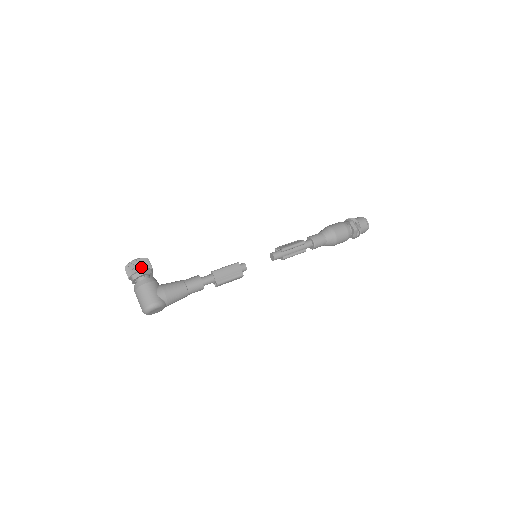
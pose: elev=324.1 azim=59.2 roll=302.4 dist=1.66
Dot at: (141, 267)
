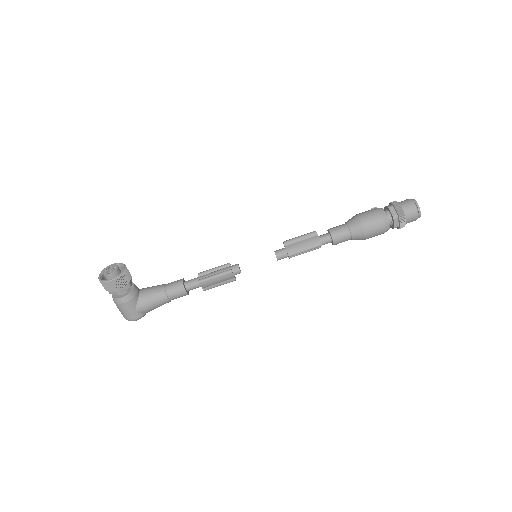
Dot at: (116, 289)
